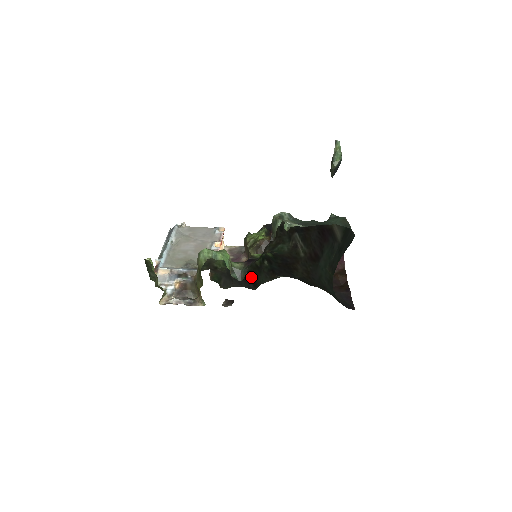
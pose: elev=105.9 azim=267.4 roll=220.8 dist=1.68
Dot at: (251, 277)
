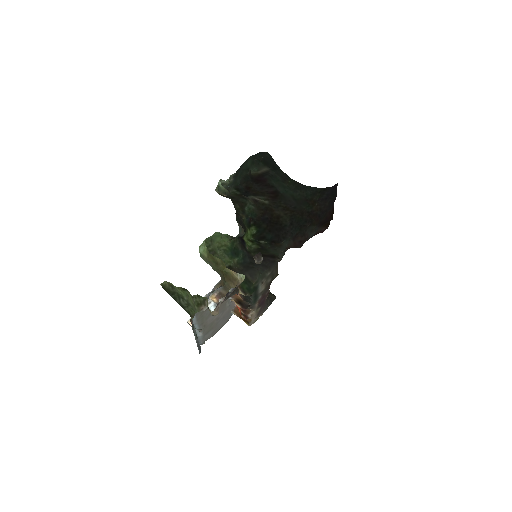
Dot at: (264, 257)
